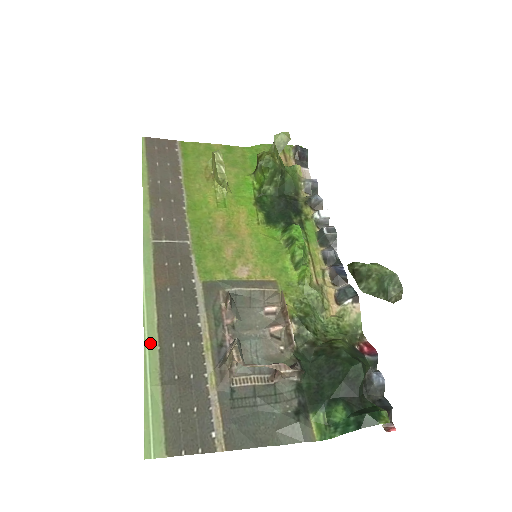
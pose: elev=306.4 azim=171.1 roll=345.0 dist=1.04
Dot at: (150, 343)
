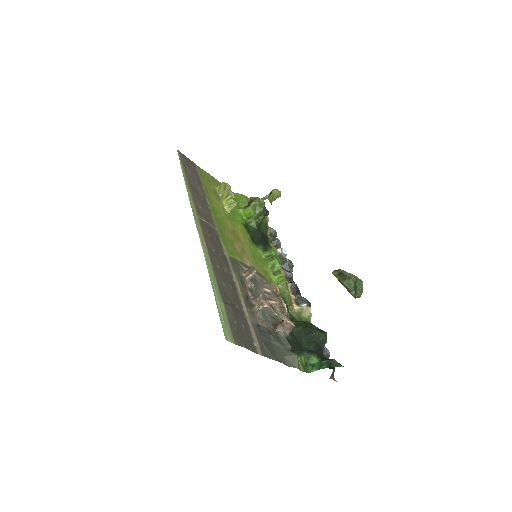
Dot at: (212, 276)
